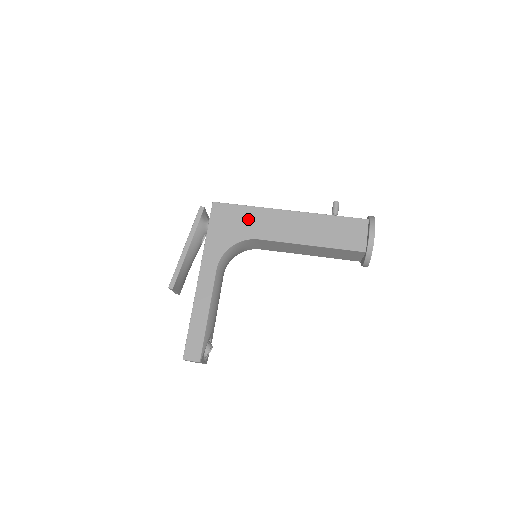
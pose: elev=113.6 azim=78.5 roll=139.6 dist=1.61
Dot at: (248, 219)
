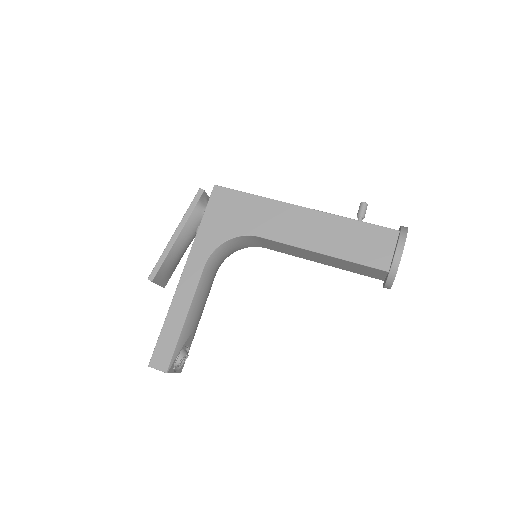
Dot at: (251, 211)
